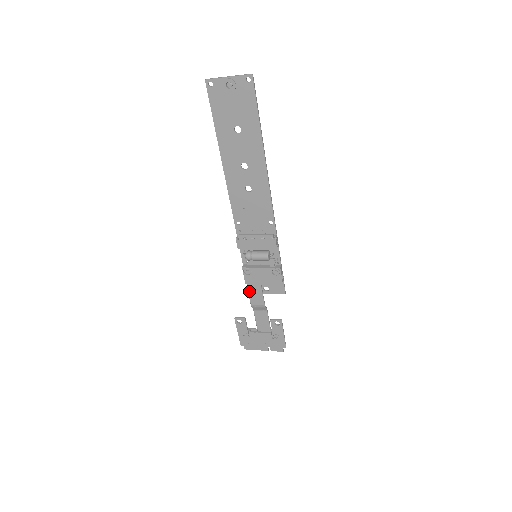
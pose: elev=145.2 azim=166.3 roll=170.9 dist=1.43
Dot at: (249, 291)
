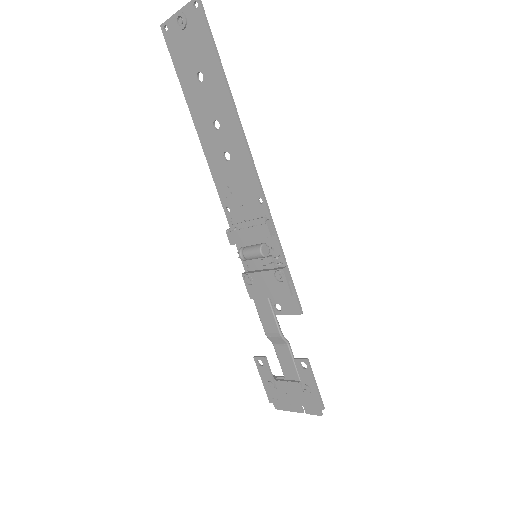
Dot at: (259, 312)
